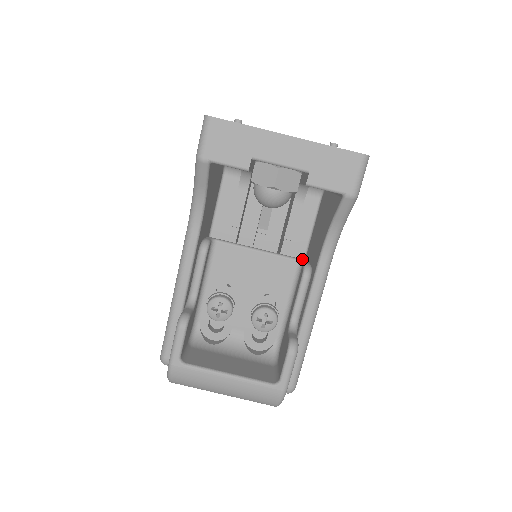
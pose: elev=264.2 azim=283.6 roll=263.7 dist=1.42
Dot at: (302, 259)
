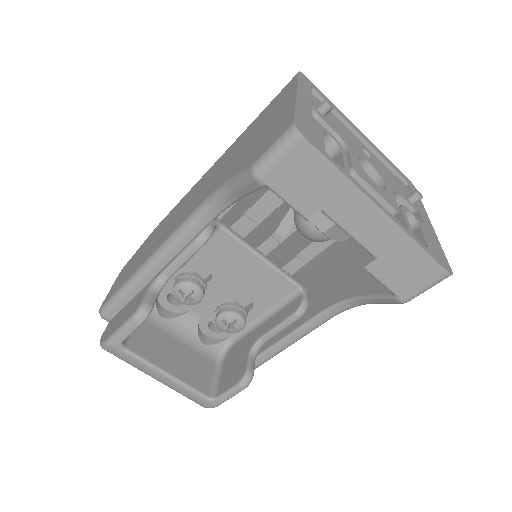
Dot at: (303, 286)
